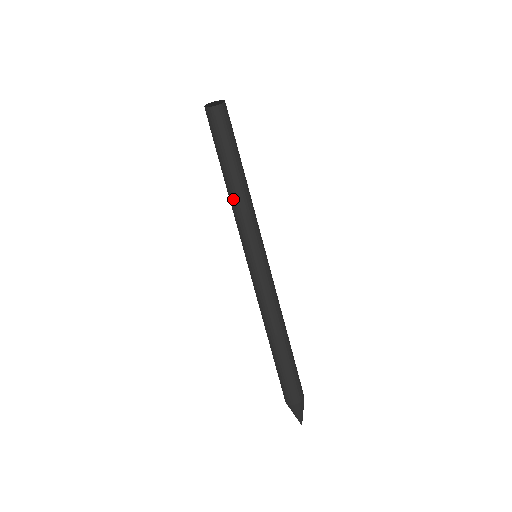
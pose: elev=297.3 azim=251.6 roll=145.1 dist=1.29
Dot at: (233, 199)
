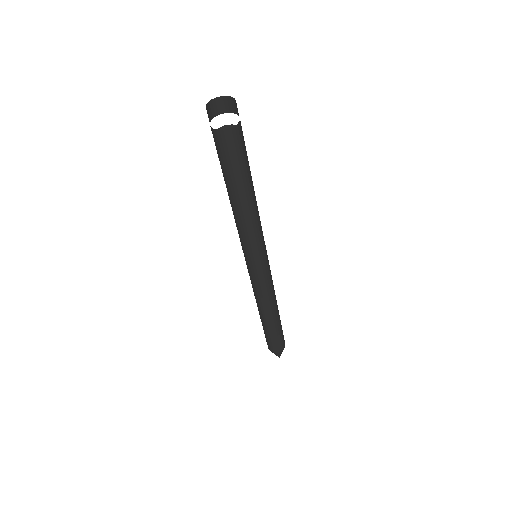
Dot at: (235, 214)
